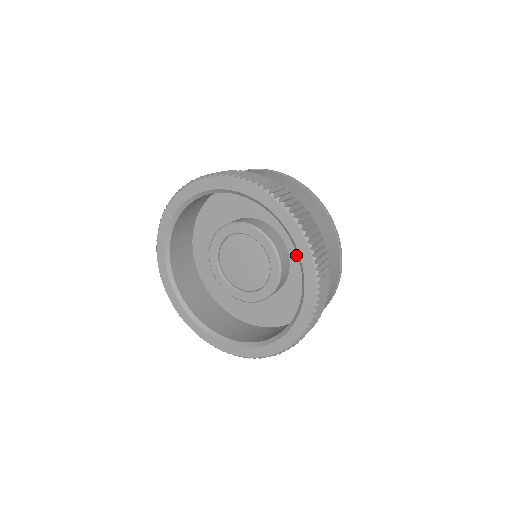
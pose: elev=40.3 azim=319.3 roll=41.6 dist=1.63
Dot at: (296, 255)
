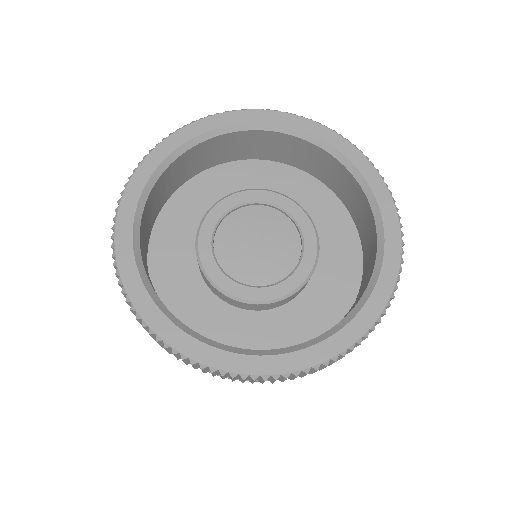
Dot at: (317, 290)
